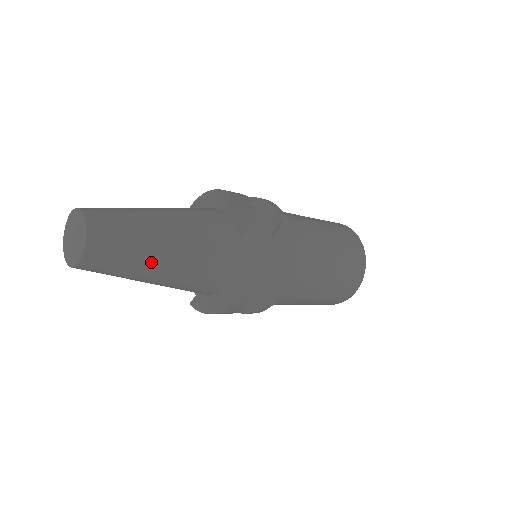
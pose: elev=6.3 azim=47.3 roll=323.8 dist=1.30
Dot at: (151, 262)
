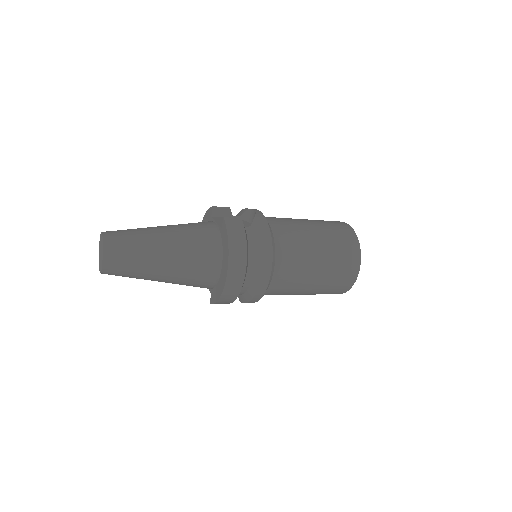
Dot at: (154, 255)
